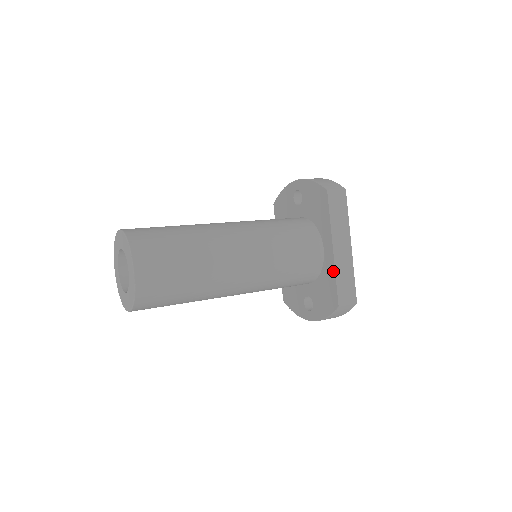
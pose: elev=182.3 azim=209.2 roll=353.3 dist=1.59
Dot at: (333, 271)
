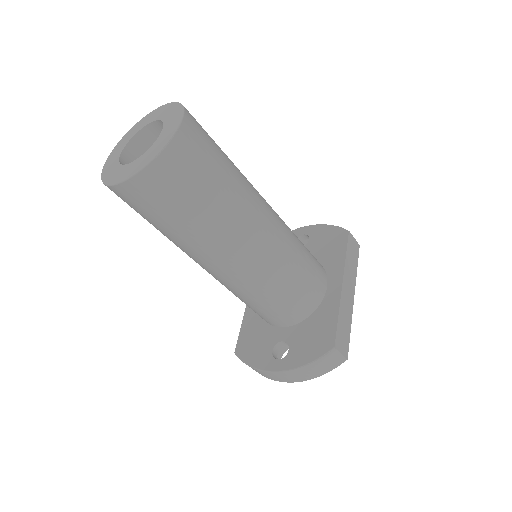
Dot at: (336, 307)
